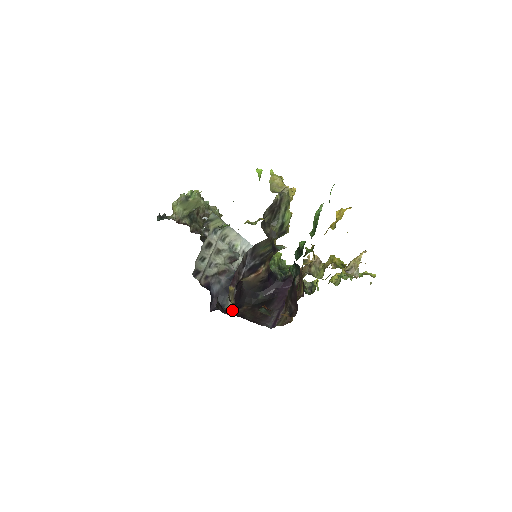
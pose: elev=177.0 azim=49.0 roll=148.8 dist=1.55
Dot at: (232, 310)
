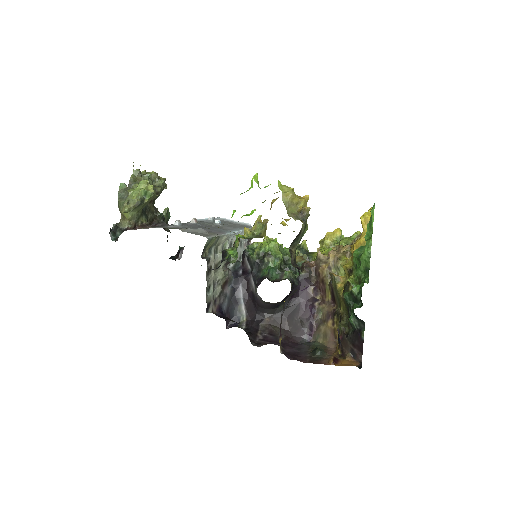
Dot at: (255, 327)
